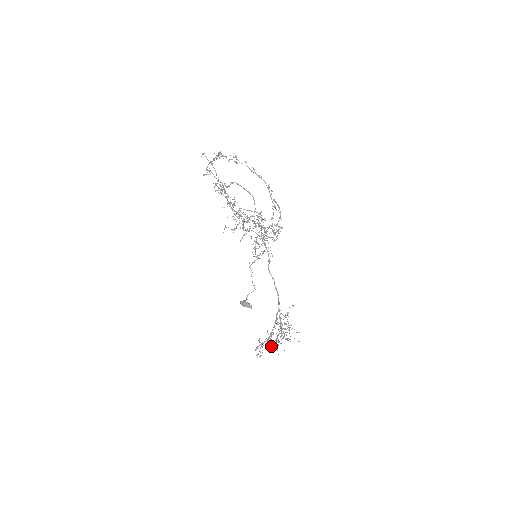
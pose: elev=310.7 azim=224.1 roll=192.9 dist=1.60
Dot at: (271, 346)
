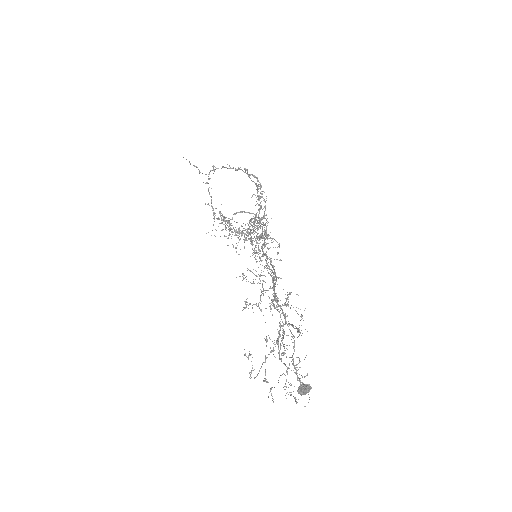
Dot at: occluded
